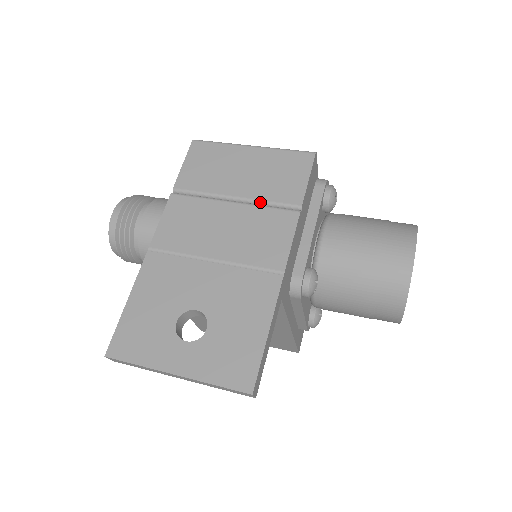
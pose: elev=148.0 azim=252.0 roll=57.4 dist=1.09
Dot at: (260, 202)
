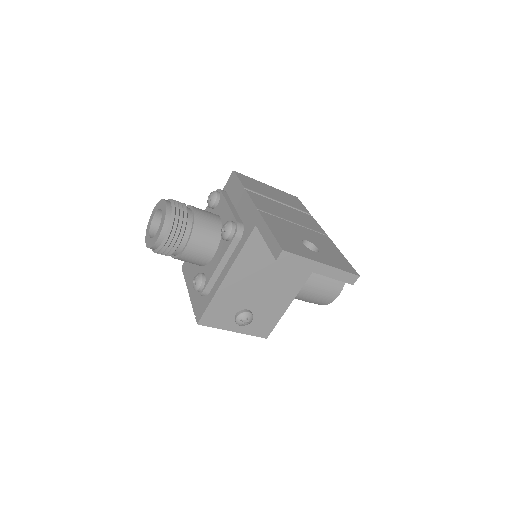
Dot at: (292, 207)
